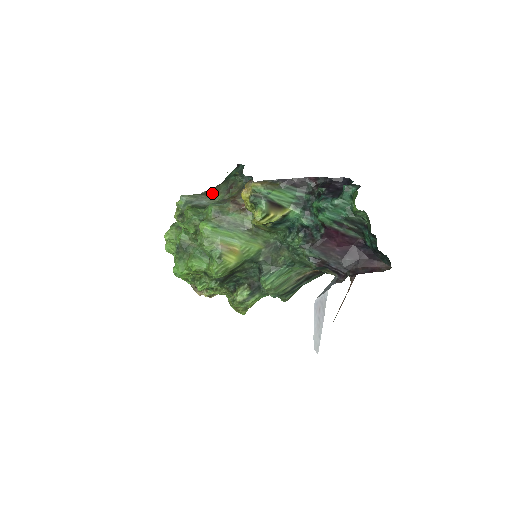
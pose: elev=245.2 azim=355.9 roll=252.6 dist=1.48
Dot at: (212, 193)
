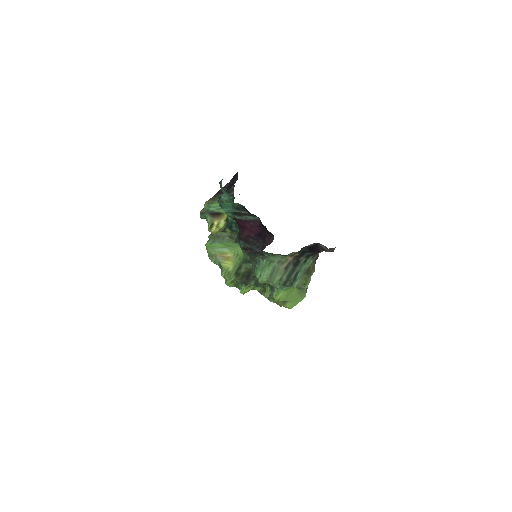
Dot at: occluded
